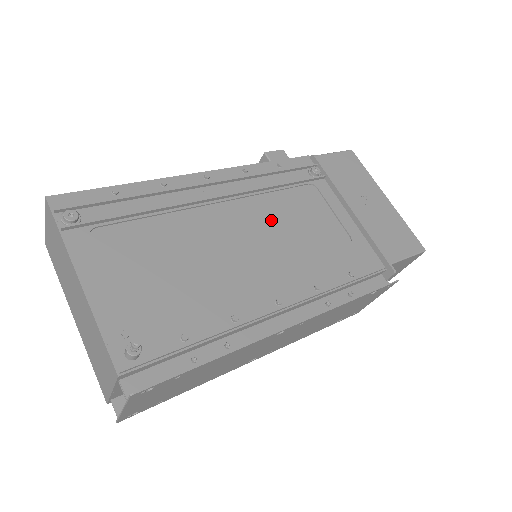
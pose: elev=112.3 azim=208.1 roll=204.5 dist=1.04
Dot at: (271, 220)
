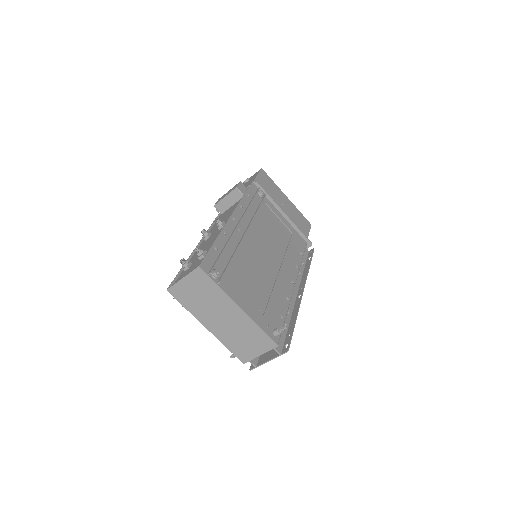
Dot at: (265, 235)
